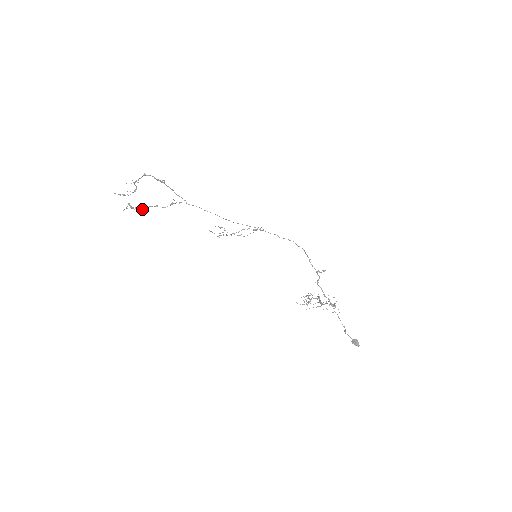
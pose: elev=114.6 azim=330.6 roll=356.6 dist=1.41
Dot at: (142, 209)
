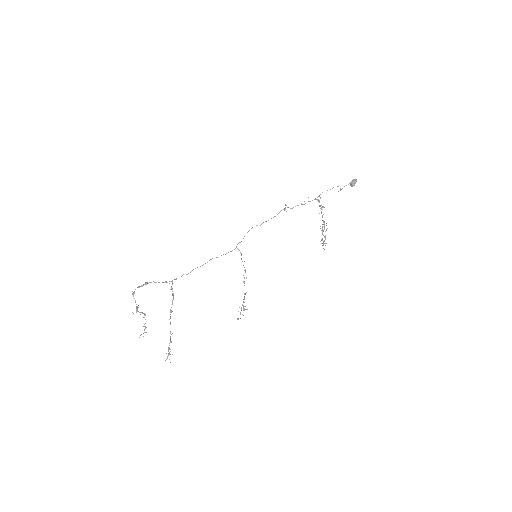
Dot at: occluded
